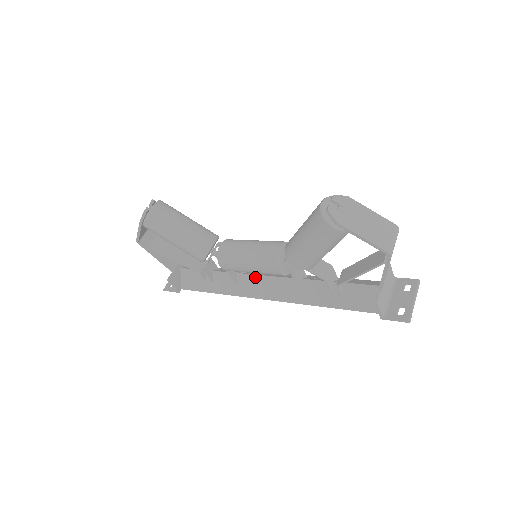
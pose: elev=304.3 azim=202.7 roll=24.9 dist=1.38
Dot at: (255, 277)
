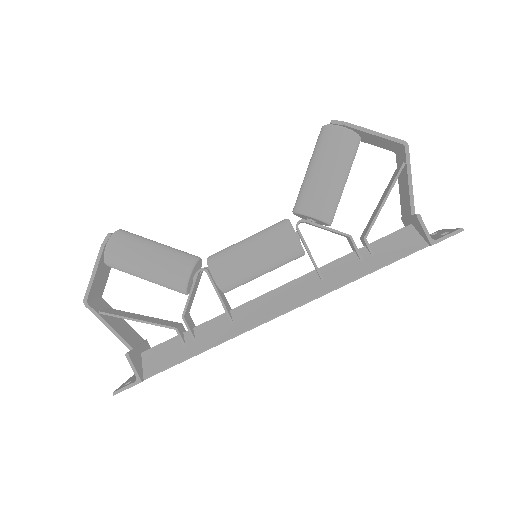
Dot at: (257, 300)
